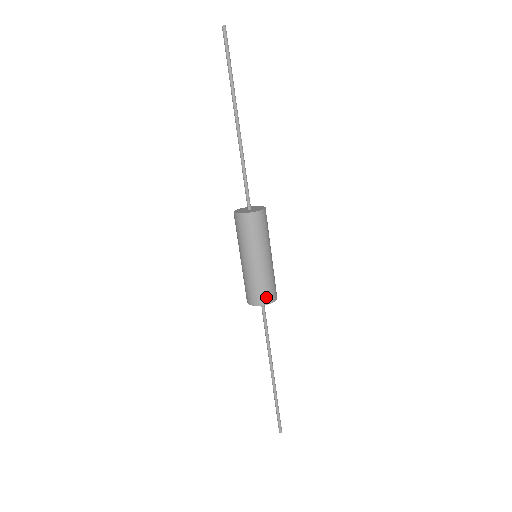
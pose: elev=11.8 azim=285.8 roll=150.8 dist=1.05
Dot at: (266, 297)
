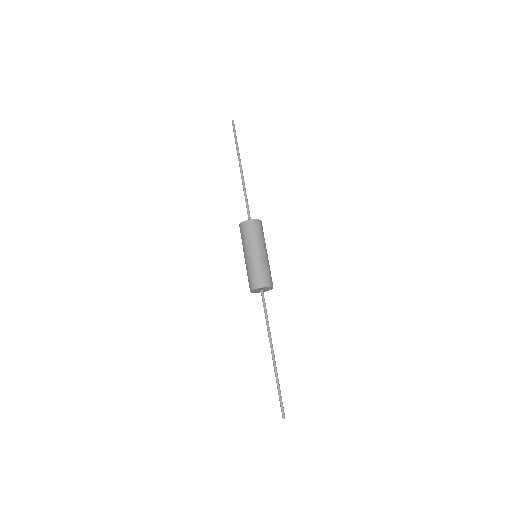
Dot at: (255, 283)
